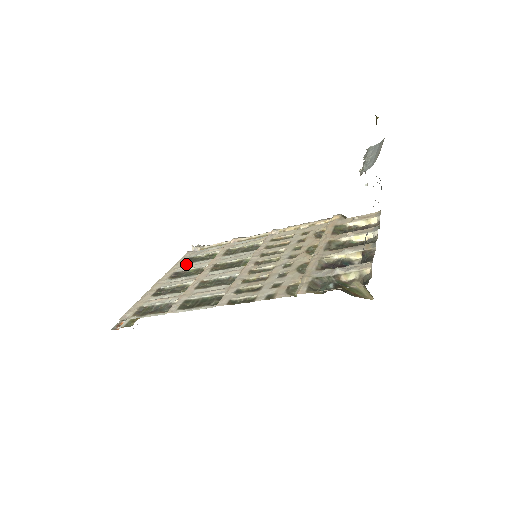
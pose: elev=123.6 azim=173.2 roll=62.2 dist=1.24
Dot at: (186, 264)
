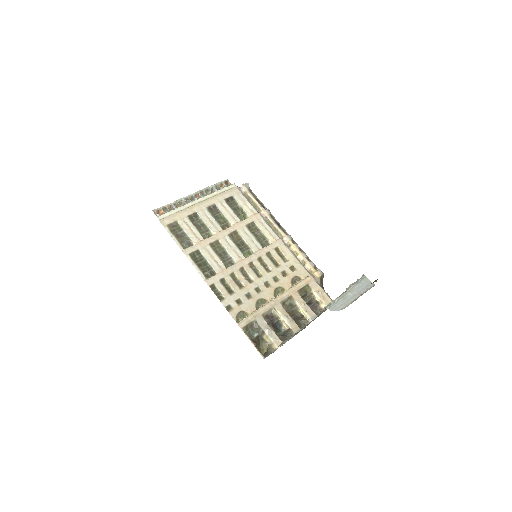
Dot at: (225, 203)
